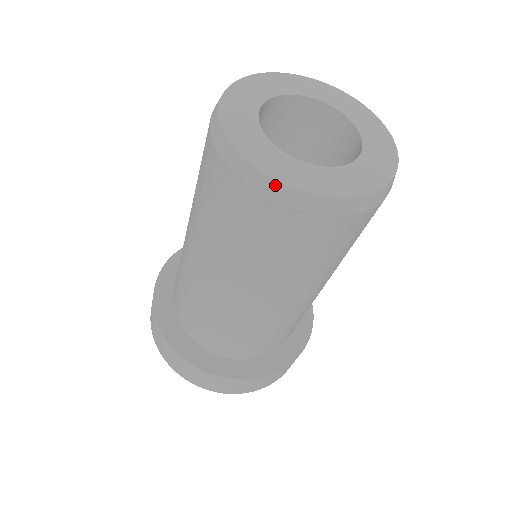
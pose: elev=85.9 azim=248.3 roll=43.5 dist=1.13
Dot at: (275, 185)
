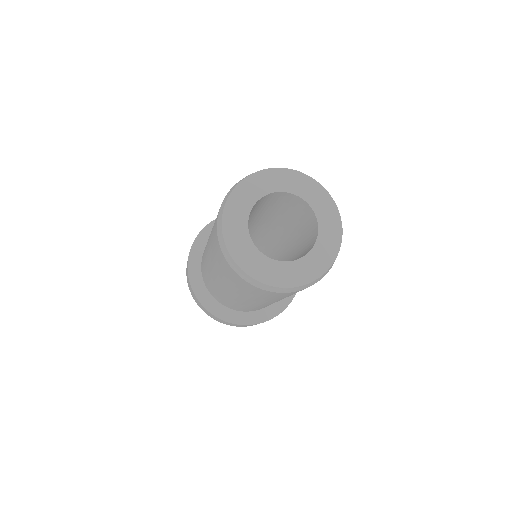
Dot at: (268, 287)
